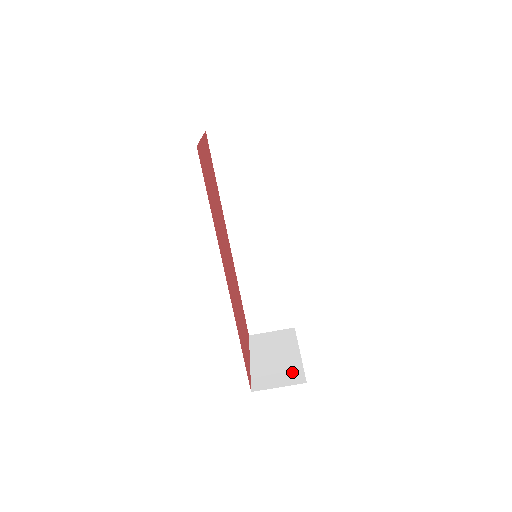
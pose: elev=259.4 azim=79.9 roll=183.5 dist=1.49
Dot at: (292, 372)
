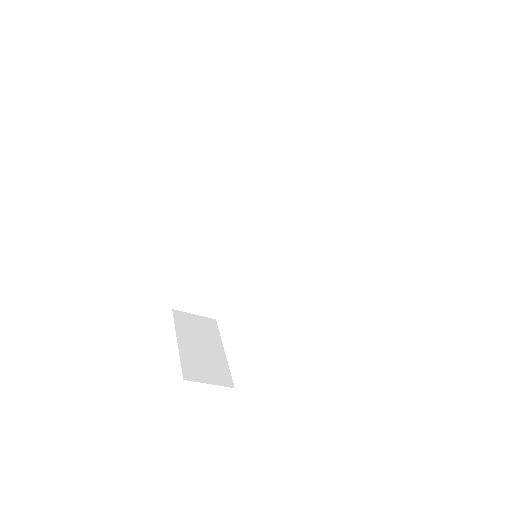
Dot at: (220, 371)
